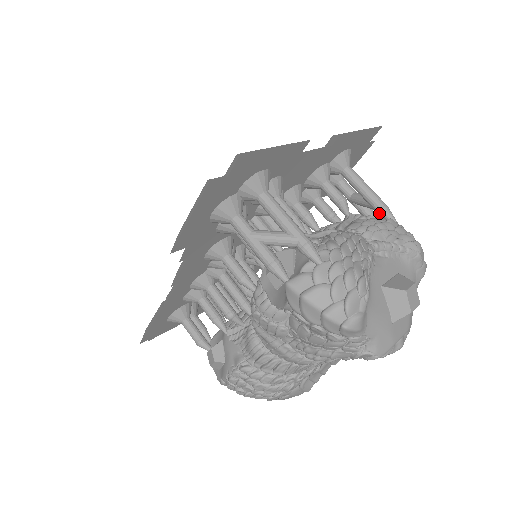
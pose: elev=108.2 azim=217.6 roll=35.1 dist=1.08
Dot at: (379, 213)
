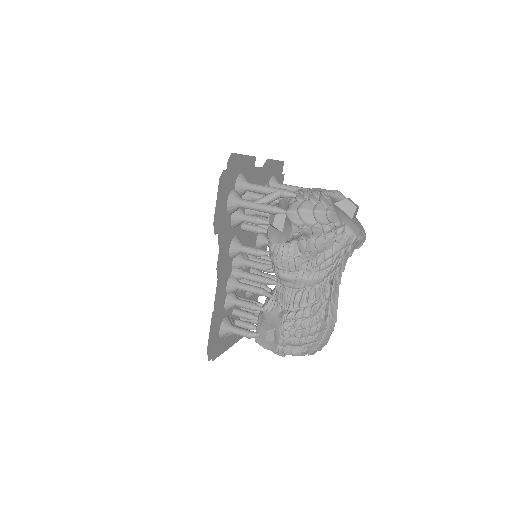
Dot at: occluded
